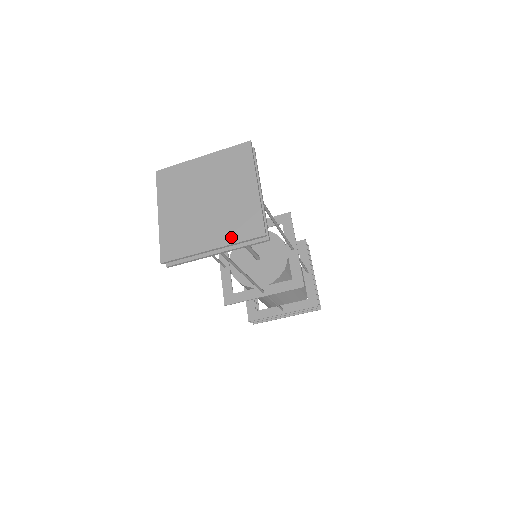
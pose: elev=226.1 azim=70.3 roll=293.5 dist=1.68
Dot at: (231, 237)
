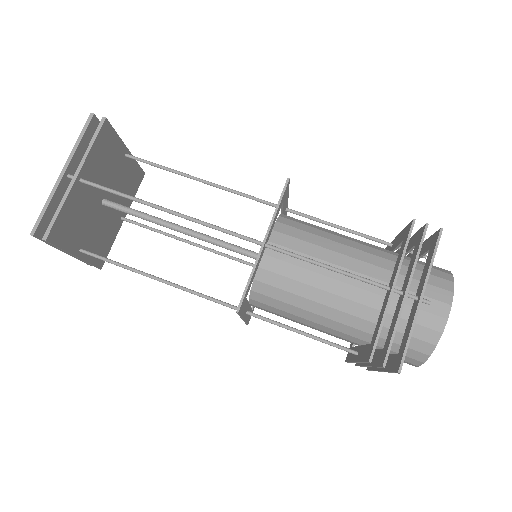
Dot at: (77, 153)
